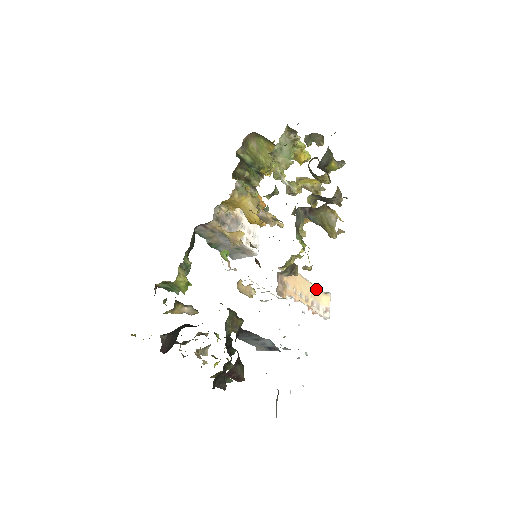
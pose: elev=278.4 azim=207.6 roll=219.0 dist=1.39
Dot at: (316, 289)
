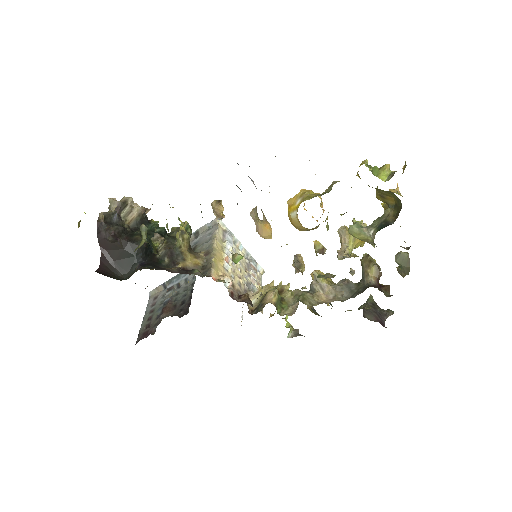
Dot at: (260, 286)
